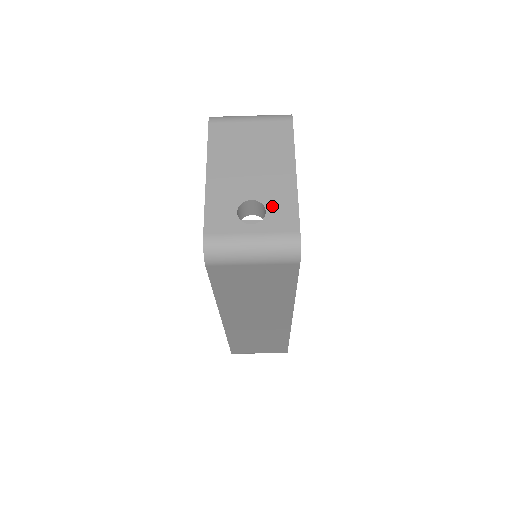
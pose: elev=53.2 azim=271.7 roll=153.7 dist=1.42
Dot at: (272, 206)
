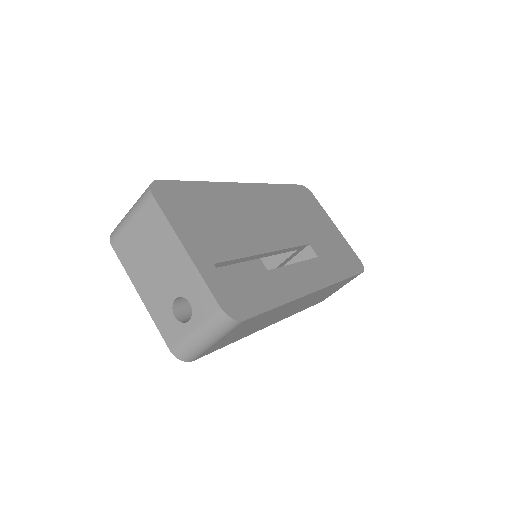
Dot at: (190, 295)
